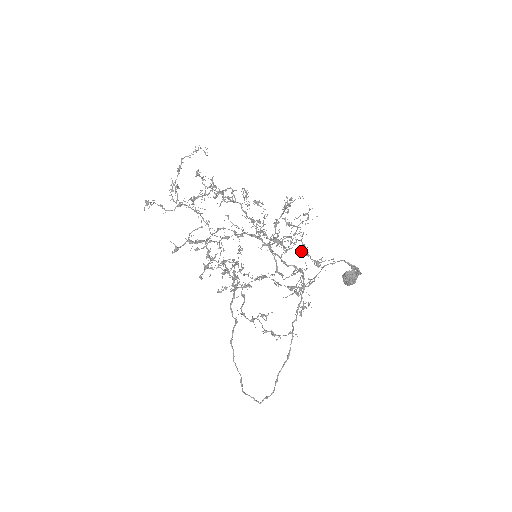
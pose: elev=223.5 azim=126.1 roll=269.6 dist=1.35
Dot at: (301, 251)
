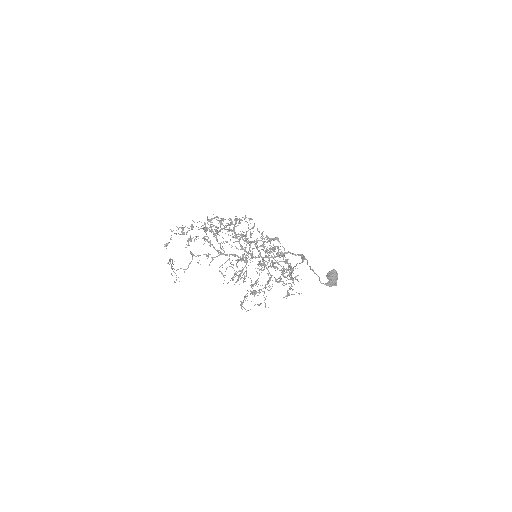
Dot at: occluded
